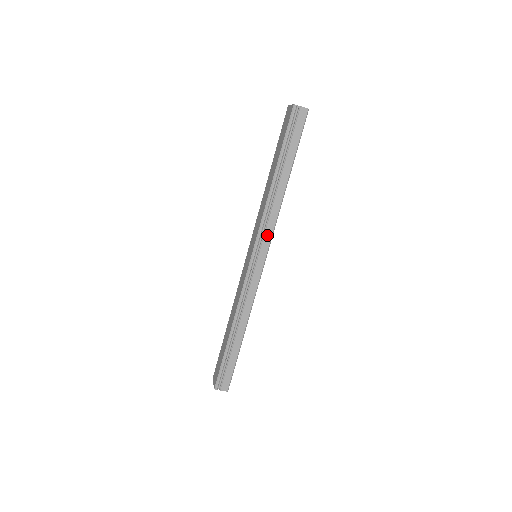
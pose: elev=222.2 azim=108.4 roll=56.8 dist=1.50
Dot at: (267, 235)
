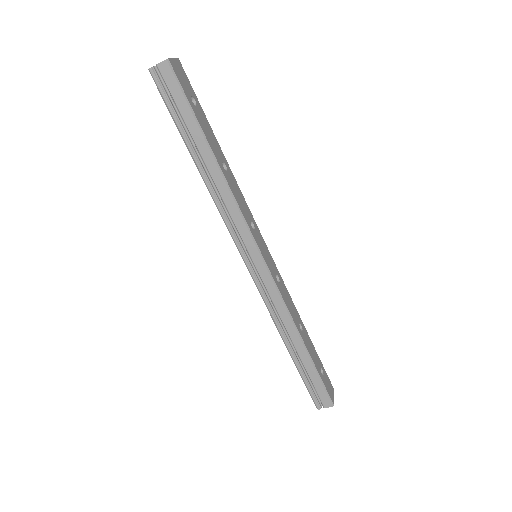
Dot at: (242, 232)
